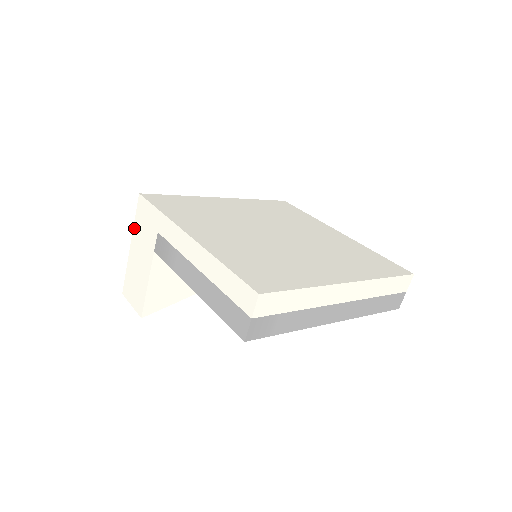
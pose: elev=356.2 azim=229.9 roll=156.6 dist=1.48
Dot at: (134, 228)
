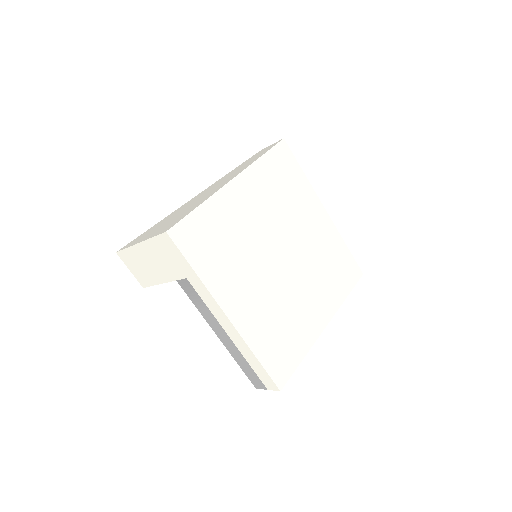
Dot at: (149, 241)
